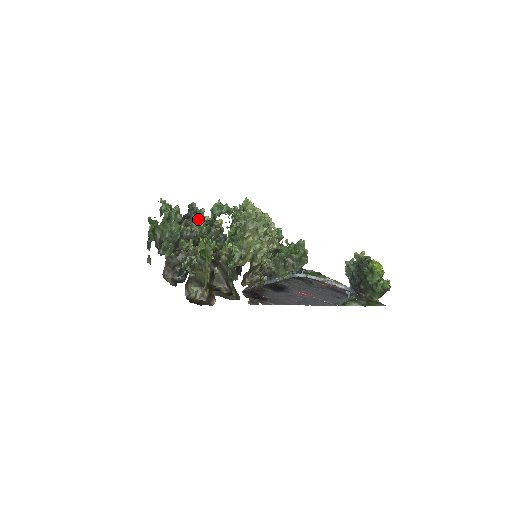
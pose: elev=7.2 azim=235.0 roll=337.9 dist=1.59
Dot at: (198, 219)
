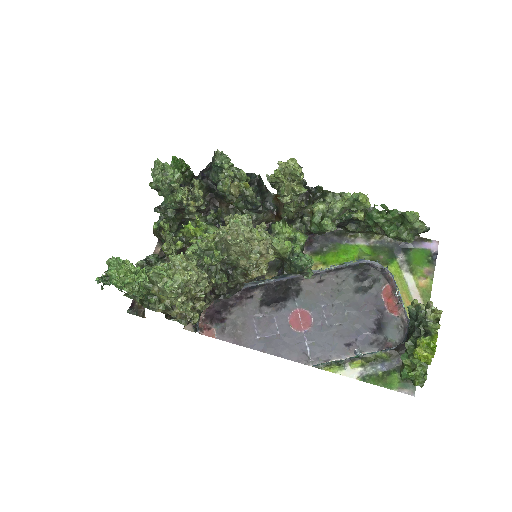
Dot at: (218, 176)
